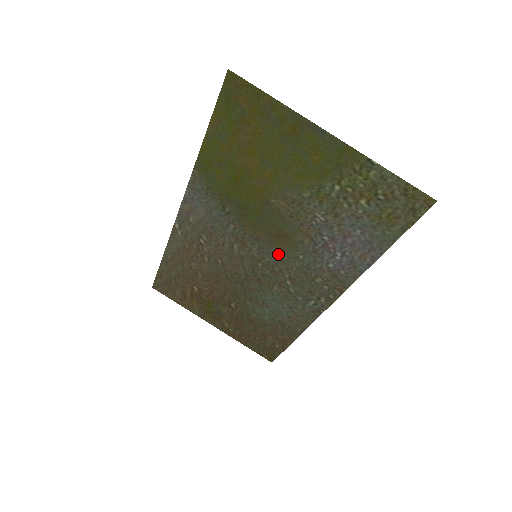
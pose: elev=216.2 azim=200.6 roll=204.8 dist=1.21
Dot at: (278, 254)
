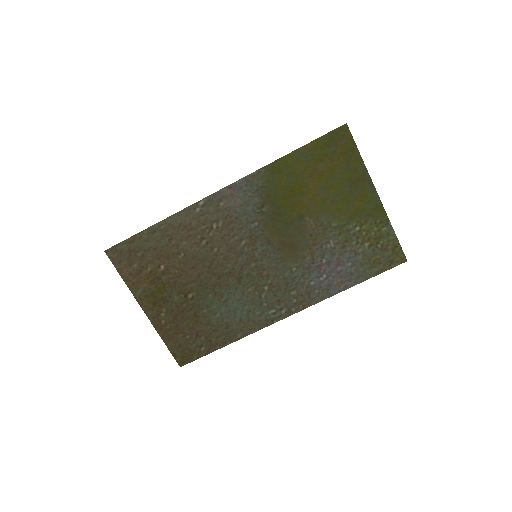
Dot at: (277, 261)
